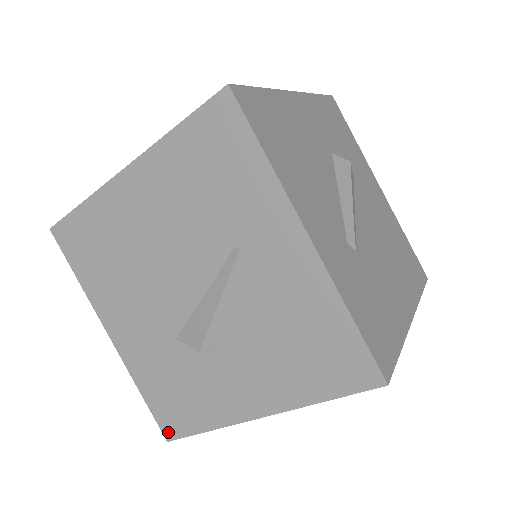
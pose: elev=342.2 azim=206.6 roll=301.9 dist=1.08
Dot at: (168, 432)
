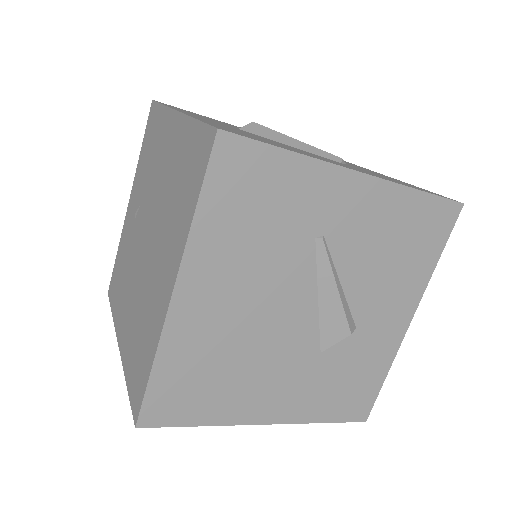
Dot at: (362, 416)
